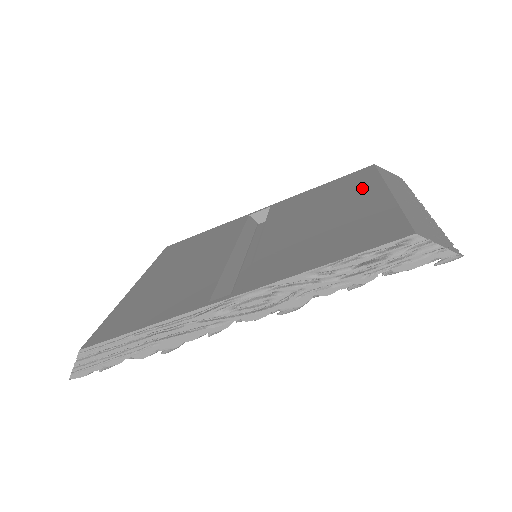
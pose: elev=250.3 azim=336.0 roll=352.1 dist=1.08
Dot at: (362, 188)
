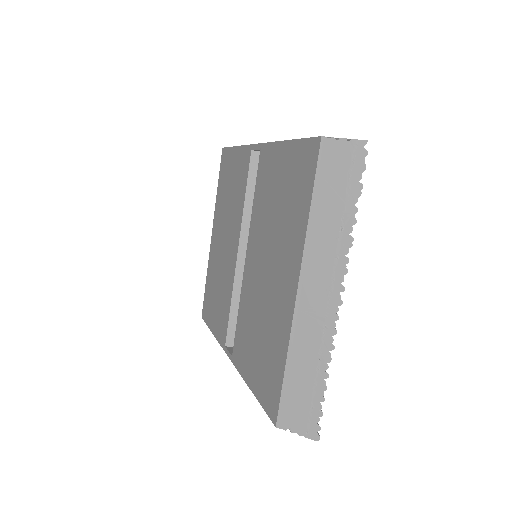
Dot at: (292, 238)
